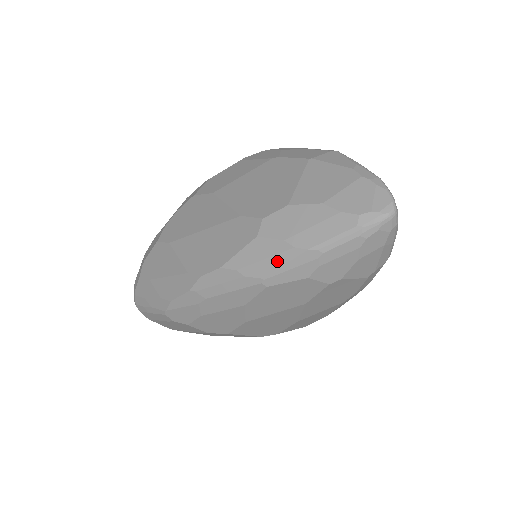
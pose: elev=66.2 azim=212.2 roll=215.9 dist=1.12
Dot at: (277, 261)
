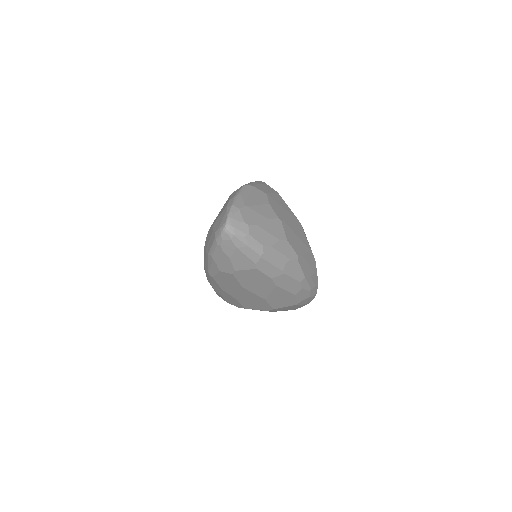
Dot at: (207, 262)
